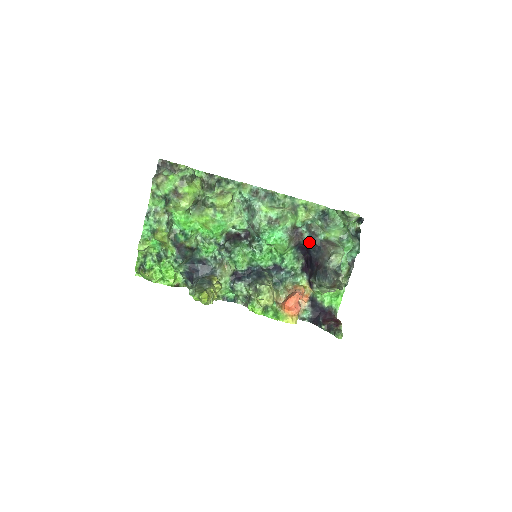
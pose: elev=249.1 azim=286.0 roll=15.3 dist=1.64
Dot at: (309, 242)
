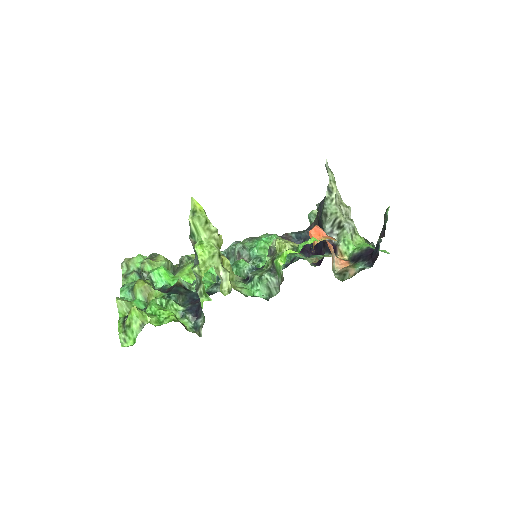
Dot at: (299, 236)
